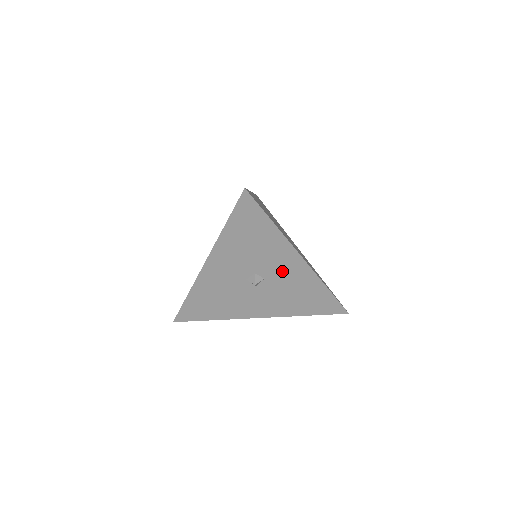
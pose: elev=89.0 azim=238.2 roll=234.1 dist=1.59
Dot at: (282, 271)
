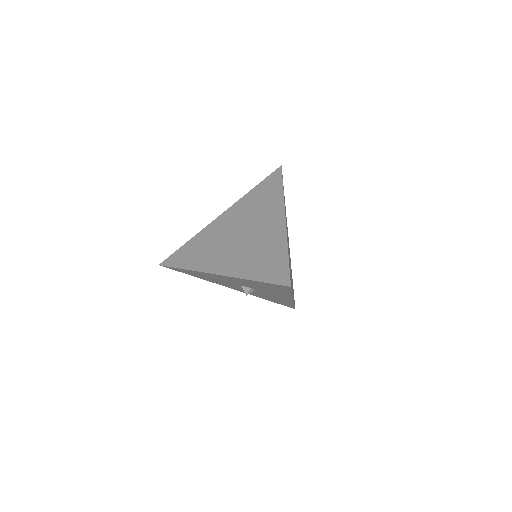
Dot at: (272, 295)
